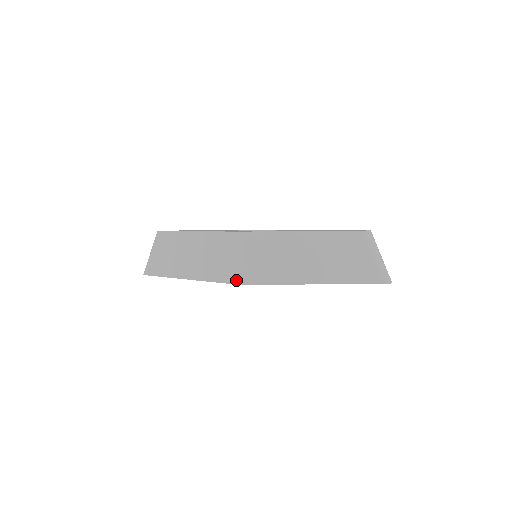
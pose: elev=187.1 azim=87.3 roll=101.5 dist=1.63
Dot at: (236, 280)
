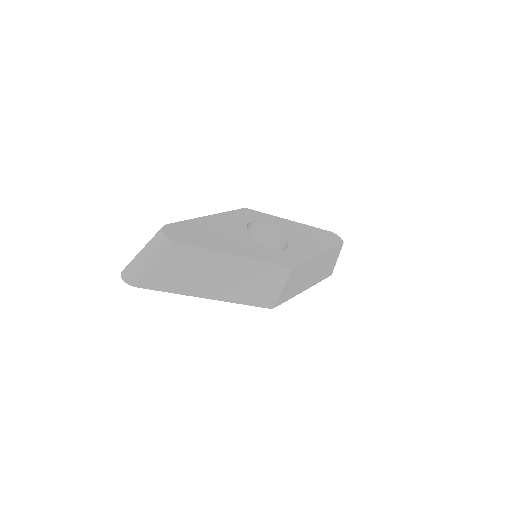
Dot at: (273, 306)
